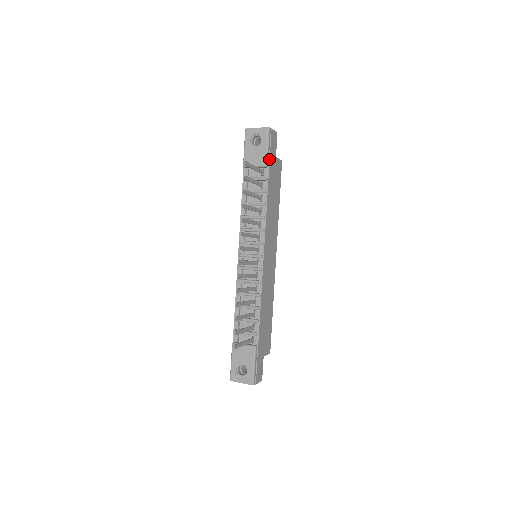
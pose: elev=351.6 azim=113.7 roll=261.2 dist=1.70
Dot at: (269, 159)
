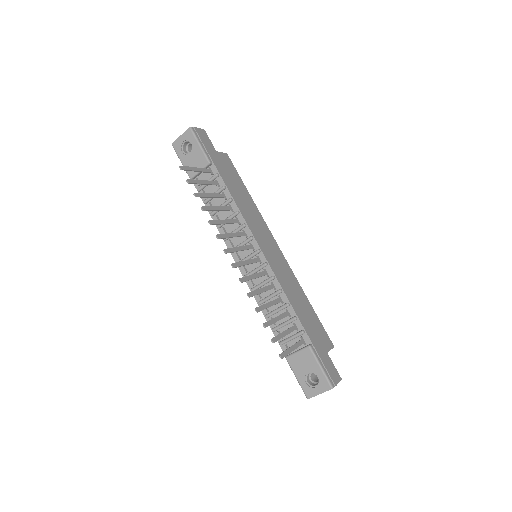
Dot at: (209, 155)
